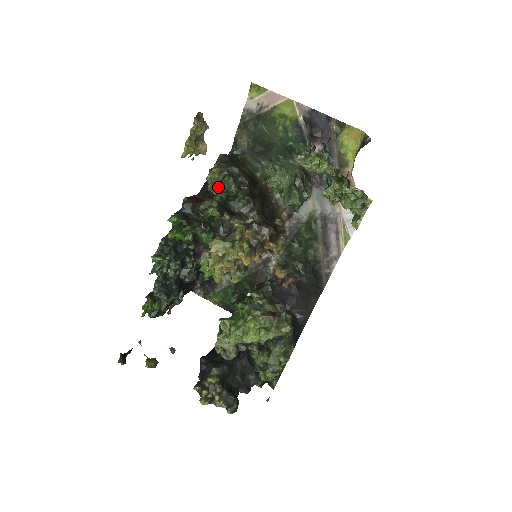
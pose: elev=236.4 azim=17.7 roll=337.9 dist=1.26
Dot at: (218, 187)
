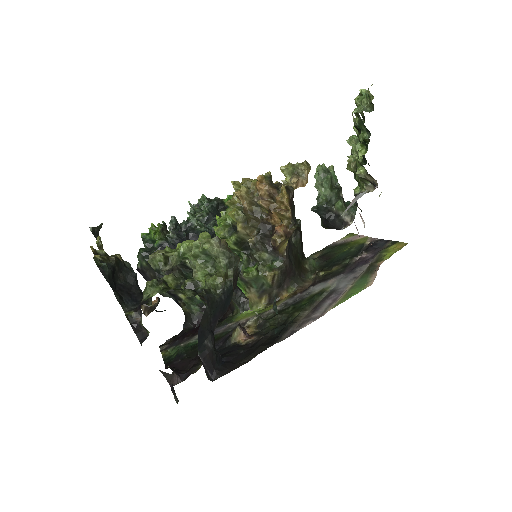
Dot at: occluded
